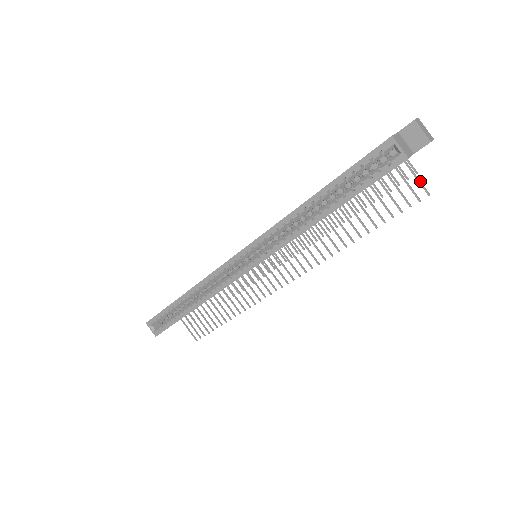
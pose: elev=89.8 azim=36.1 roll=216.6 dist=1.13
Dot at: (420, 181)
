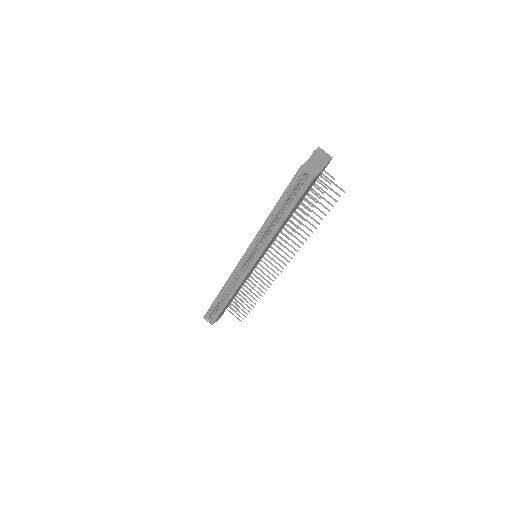
Dot at: (336, 184)
